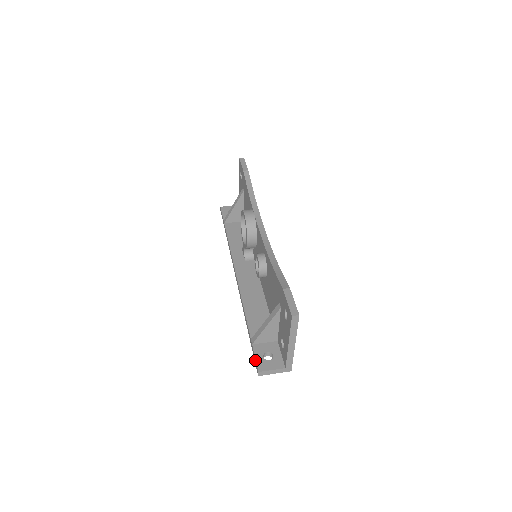
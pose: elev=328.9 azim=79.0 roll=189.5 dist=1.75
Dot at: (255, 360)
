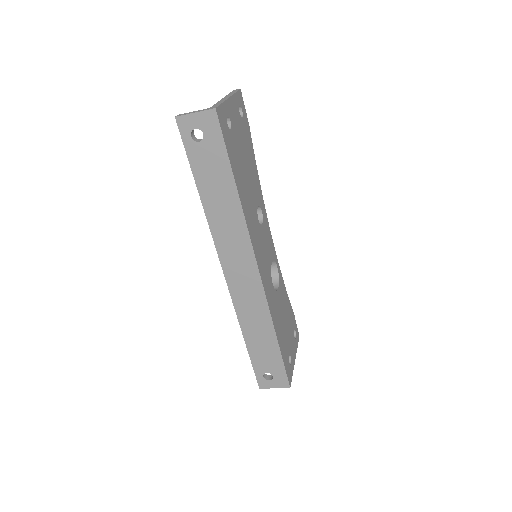
Dot at: occluded
